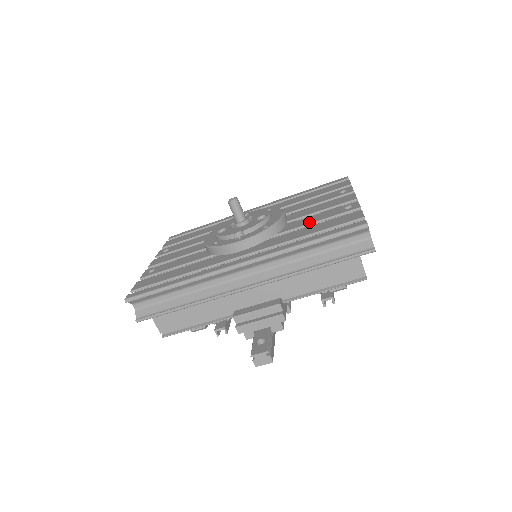
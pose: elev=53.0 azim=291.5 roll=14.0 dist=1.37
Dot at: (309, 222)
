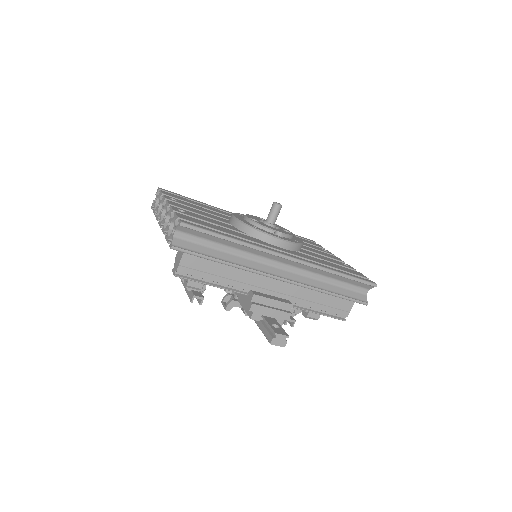
Dot at: (322, 258)
